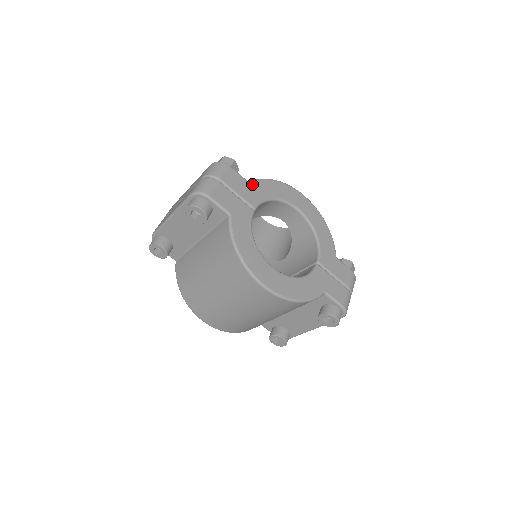
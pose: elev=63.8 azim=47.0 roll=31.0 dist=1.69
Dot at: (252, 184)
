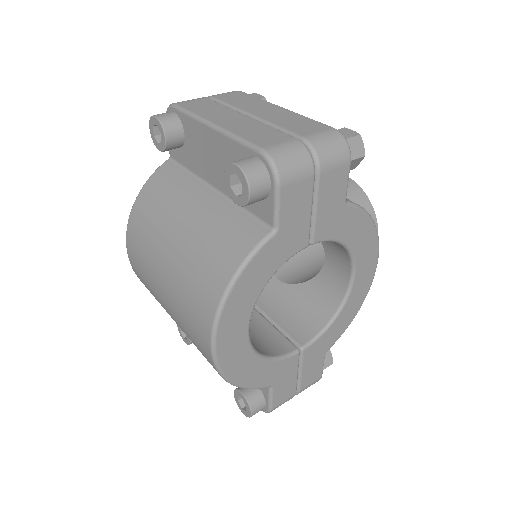
Dot at: (346, 208)
